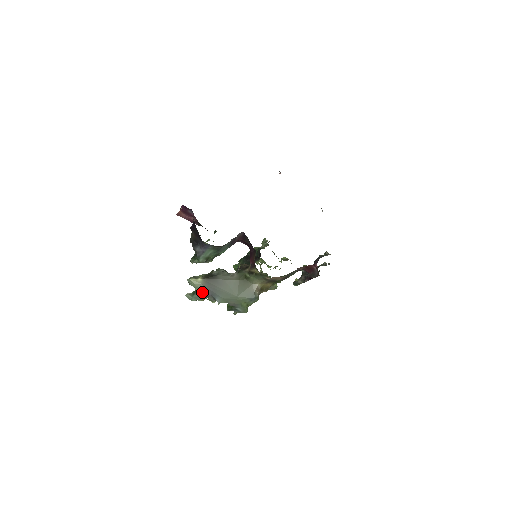
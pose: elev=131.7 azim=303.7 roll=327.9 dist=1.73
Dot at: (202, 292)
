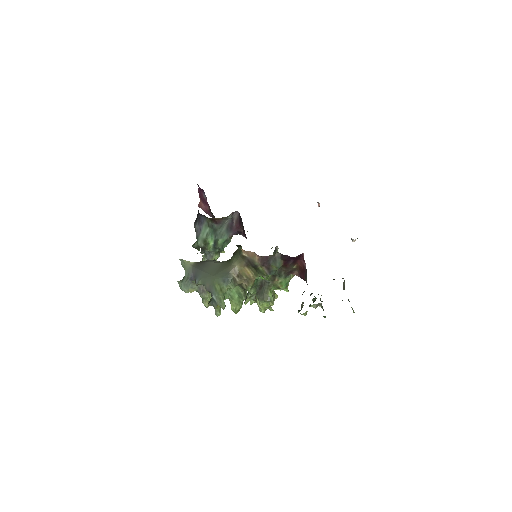
Dot at: (189, 274)
